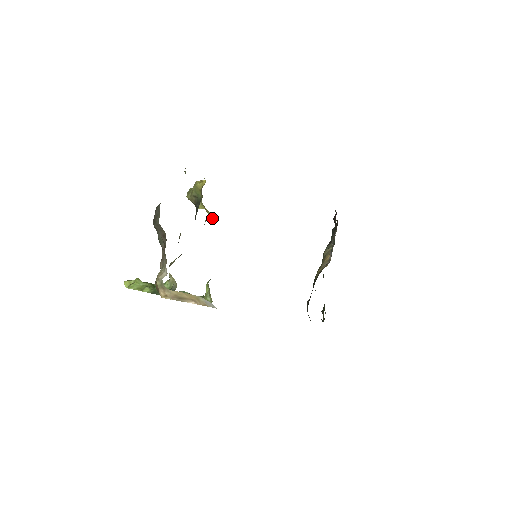
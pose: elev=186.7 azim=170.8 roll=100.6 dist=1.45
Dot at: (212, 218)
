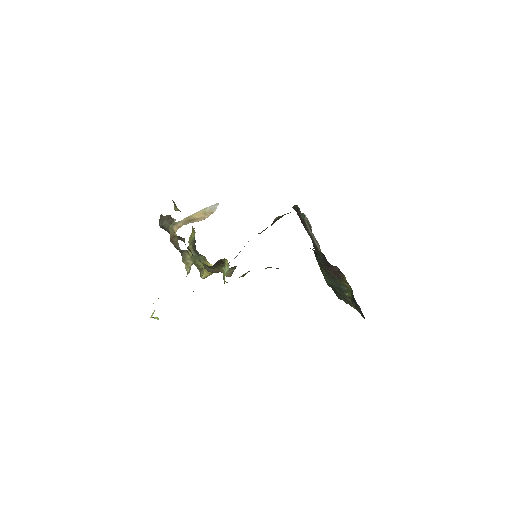
Dot at: occluded
